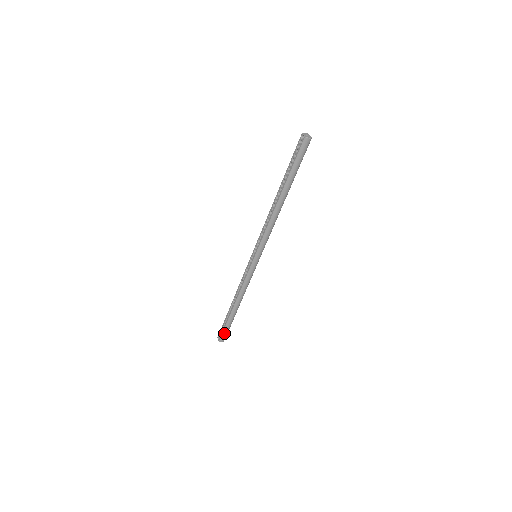
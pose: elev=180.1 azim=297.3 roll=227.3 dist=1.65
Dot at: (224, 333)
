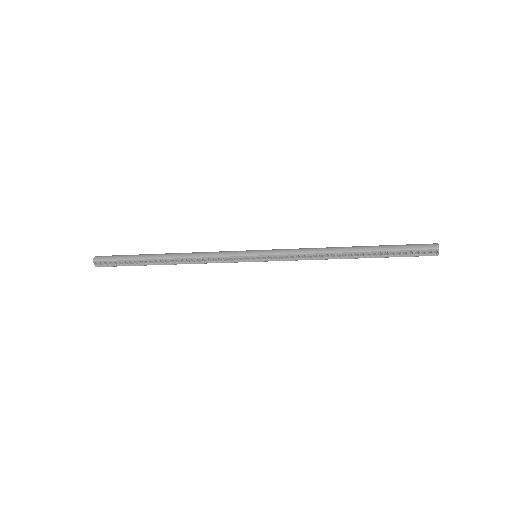
Dot at: (116, 266)
